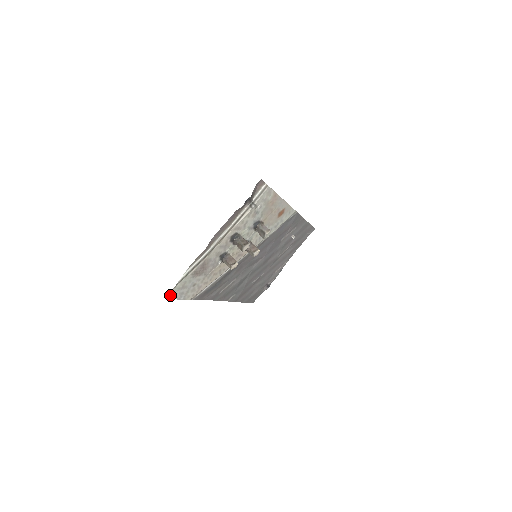
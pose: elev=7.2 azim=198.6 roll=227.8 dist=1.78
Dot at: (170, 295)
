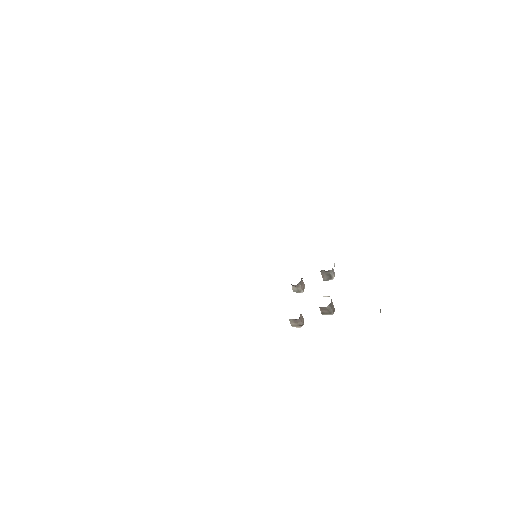
Dot at: occluded
